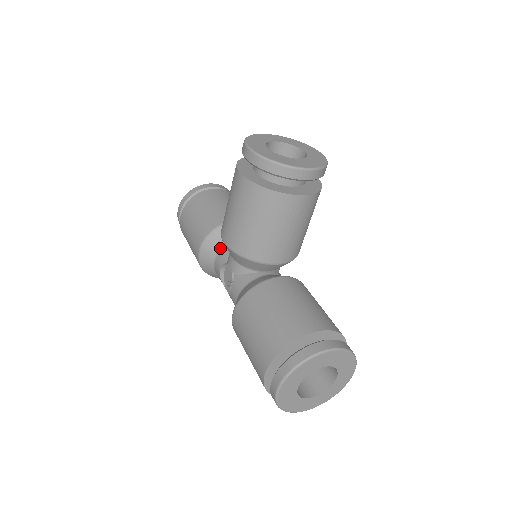
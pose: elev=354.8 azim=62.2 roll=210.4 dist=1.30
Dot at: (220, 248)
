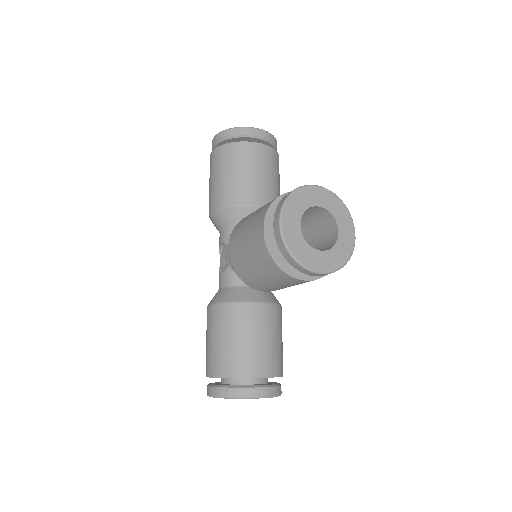
Dot at: (230, 225)
